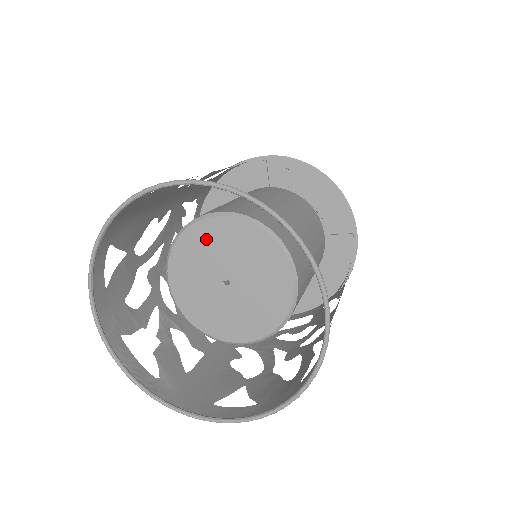
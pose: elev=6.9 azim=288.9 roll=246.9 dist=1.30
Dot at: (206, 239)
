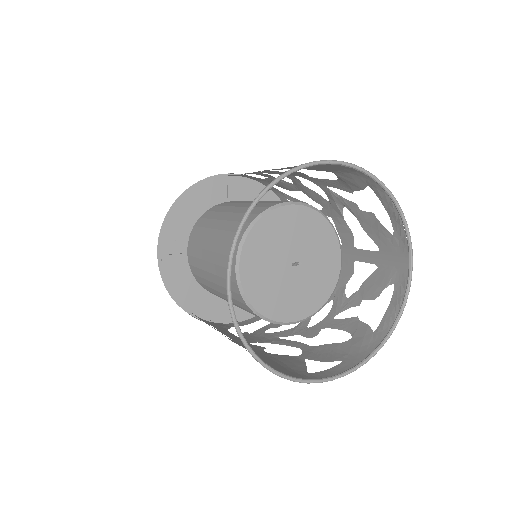
Dot at: (279, 225)
